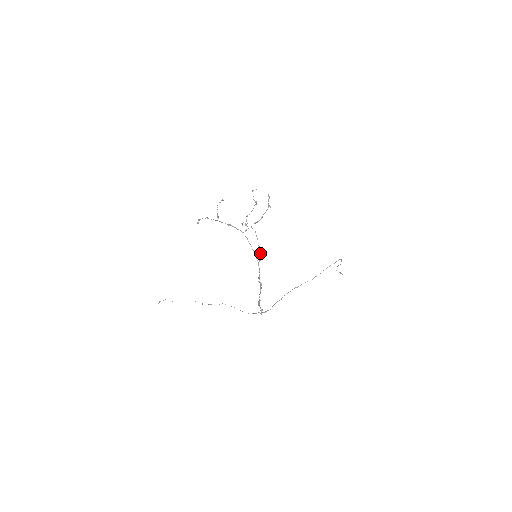
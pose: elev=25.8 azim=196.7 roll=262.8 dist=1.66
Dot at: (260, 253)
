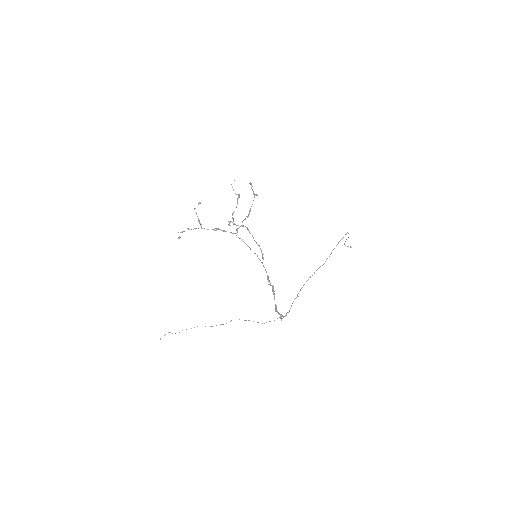
Dot at: (261, 251)
